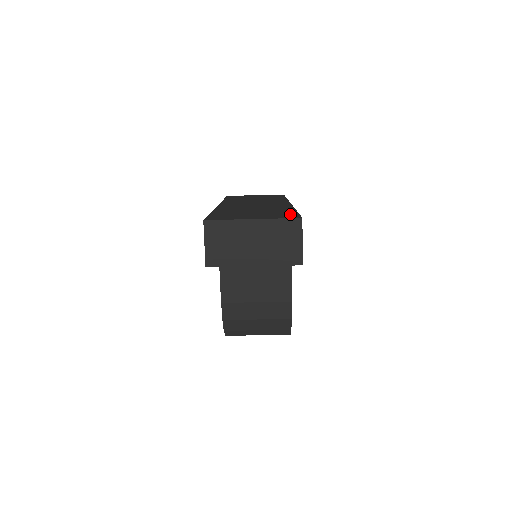
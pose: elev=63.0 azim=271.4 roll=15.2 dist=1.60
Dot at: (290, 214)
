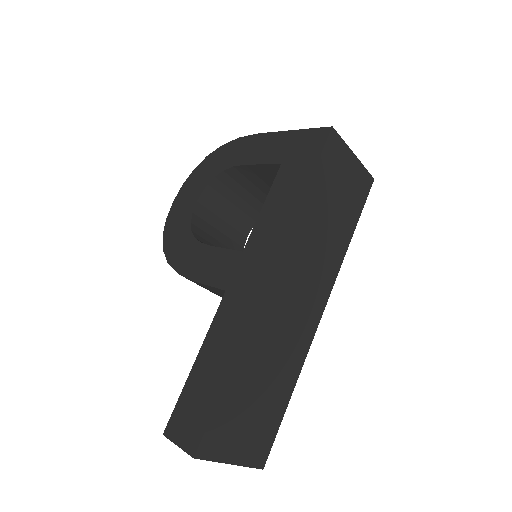
Dot at: (270, 437)
